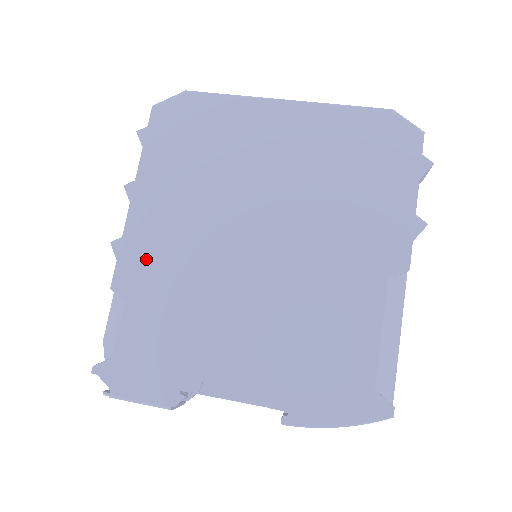
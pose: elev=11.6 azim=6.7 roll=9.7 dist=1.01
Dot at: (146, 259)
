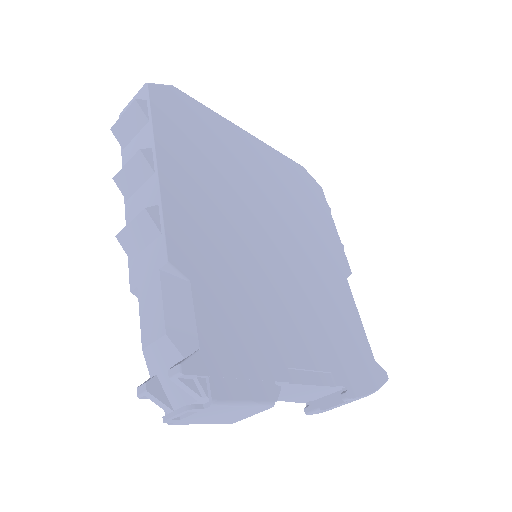
Dot at: (195, 234)
